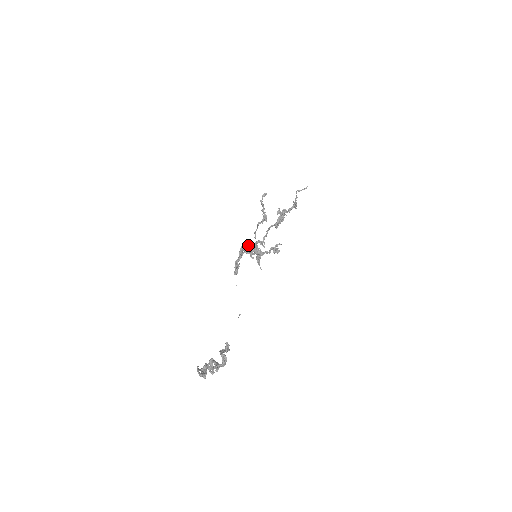
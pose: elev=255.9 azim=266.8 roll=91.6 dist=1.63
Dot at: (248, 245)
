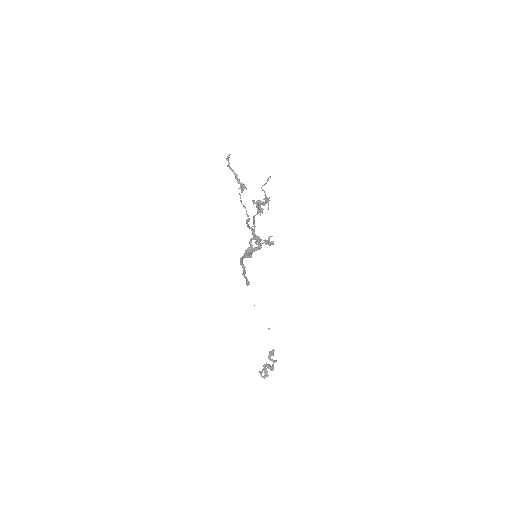
Dot at: (244, 253)
